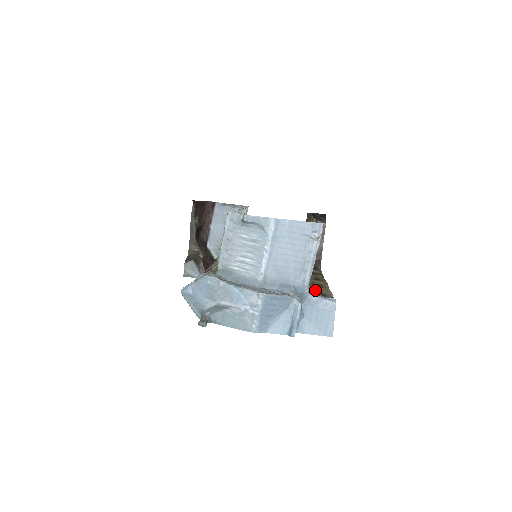
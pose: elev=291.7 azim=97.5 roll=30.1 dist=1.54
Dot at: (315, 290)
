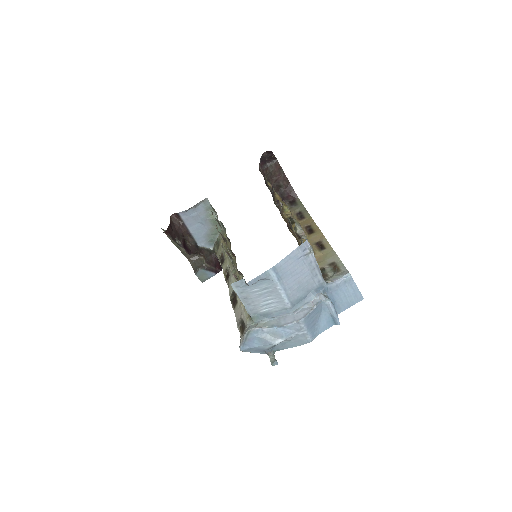
Dot at: (324, 263)
